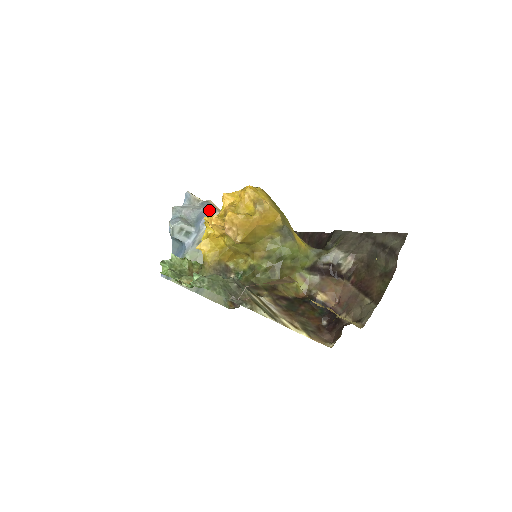
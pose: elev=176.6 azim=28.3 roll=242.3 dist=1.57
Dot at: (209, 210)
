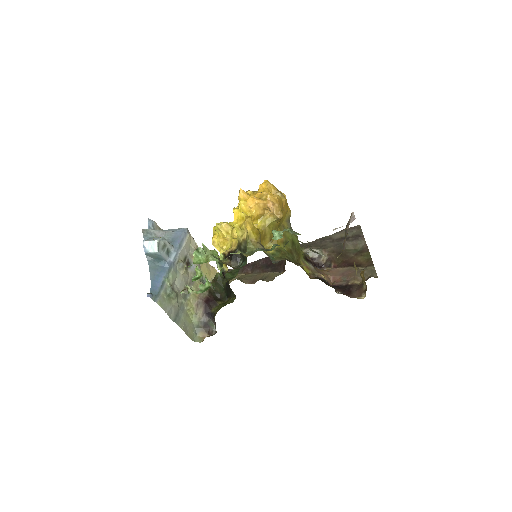
Dot at: (184, 230)
